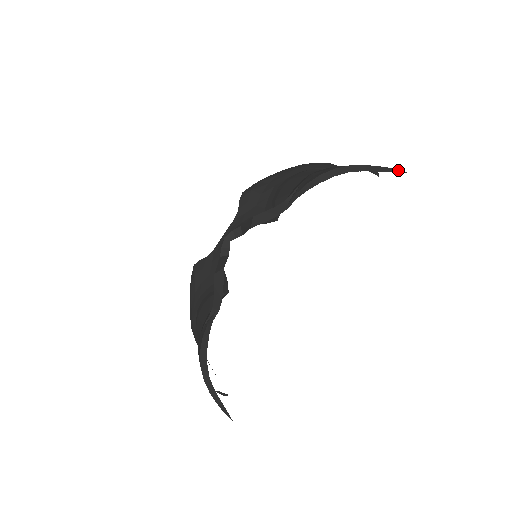
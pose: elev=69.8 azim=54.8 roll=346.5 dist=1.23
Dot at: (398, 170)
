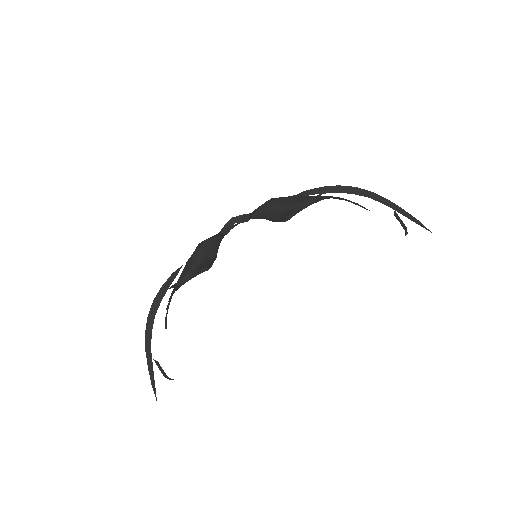
Dot at: (423, 225)
